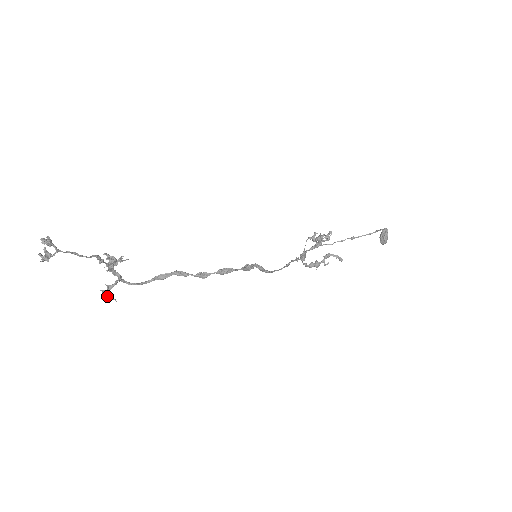
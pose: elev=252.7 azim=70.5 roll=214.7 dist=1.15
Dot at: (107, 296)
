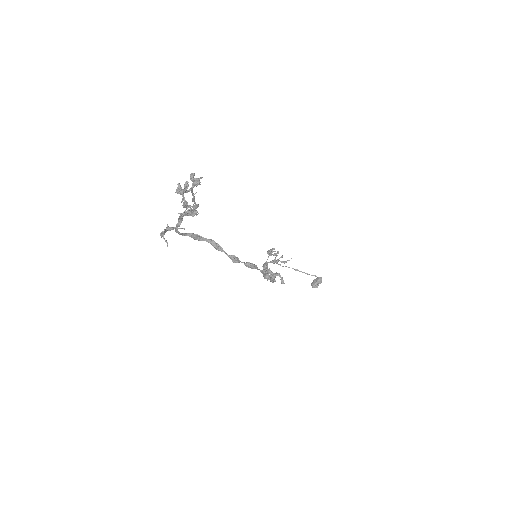
Dot at: (163, 236)
